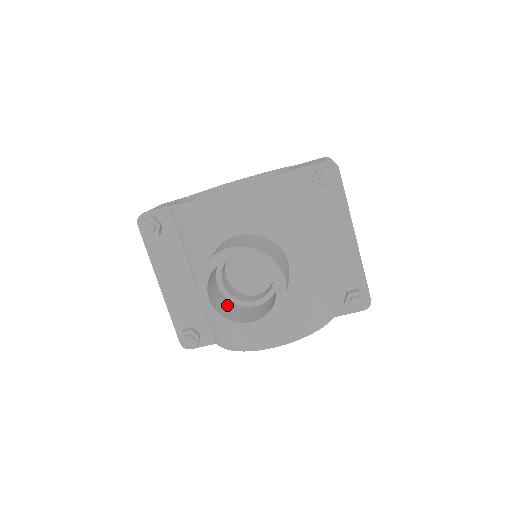
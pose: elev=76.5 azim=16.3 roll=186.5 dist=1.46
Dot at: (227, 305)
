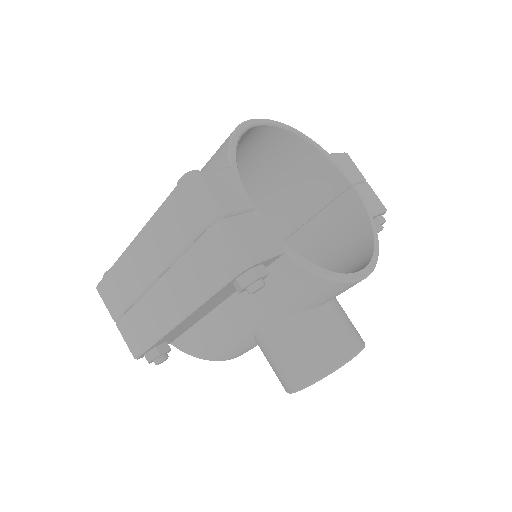
Dot at: occluded
